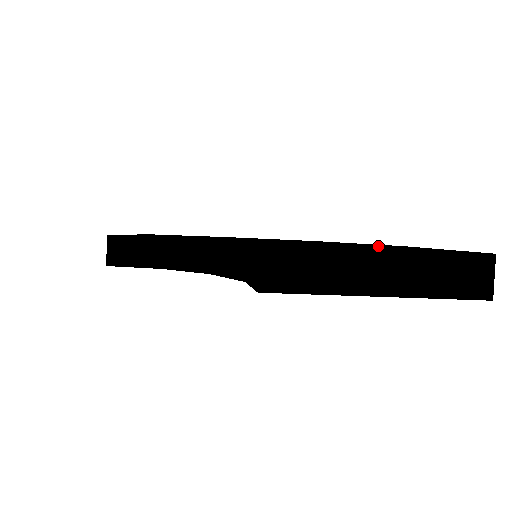
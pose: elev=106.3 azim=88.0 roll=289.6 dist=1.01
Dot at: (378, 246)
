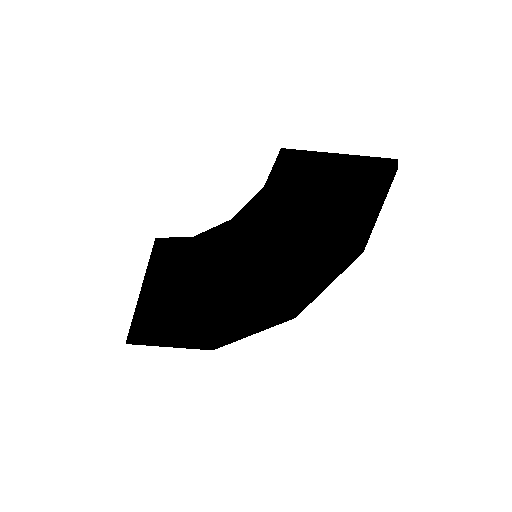
Dot at: occluded
